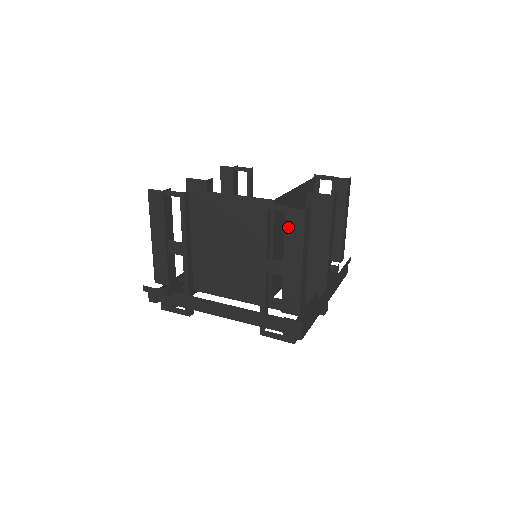
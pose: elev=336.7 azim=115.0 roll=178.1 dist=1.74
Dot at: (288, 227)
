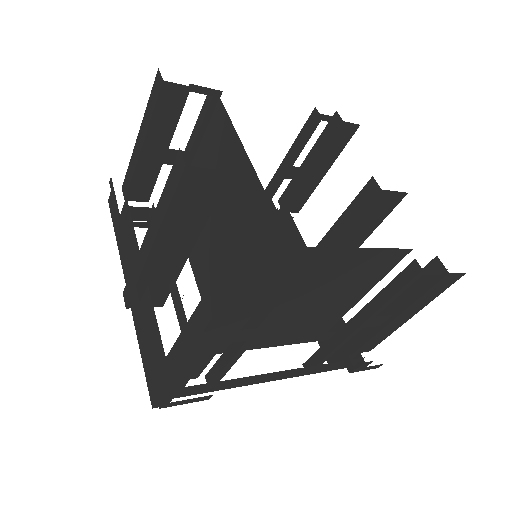
Dot at: (433, 289)
